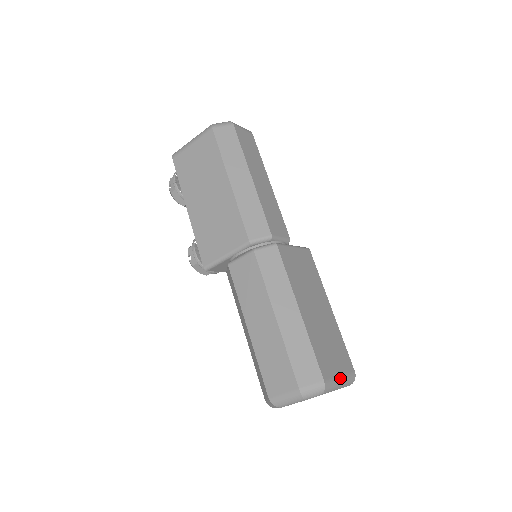
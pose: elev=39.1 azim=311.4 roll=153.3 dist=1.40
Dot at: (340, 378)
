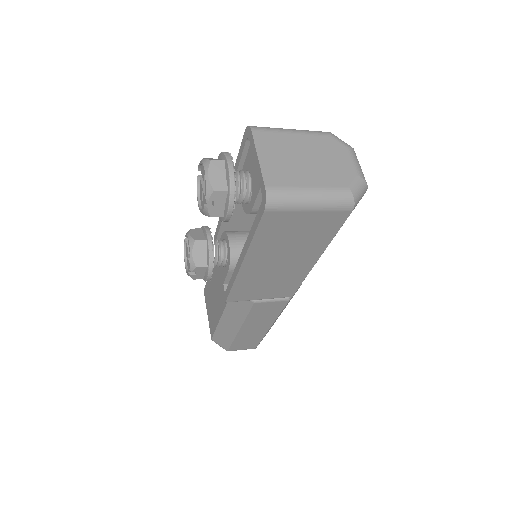
Dot at: occluded
